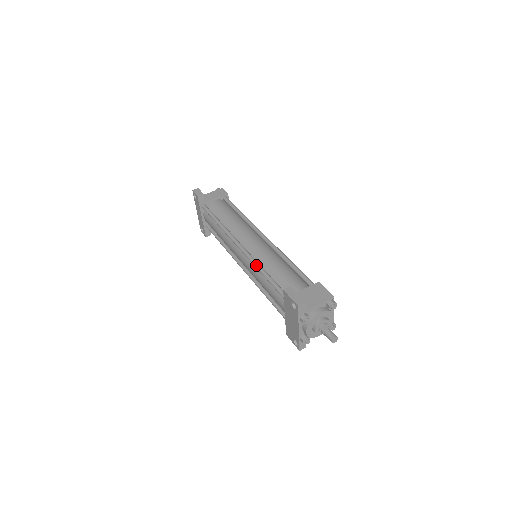
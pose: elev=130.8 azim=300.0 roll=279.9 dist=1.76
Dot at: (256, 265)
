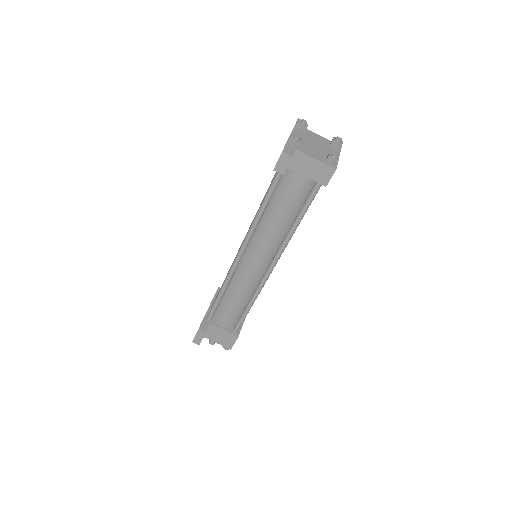
Dot at: (225, 282)
